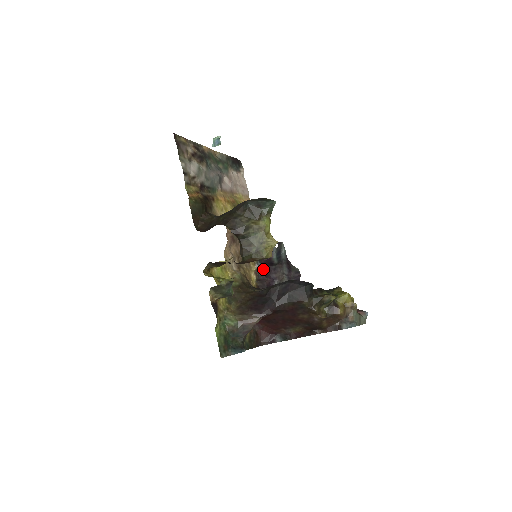
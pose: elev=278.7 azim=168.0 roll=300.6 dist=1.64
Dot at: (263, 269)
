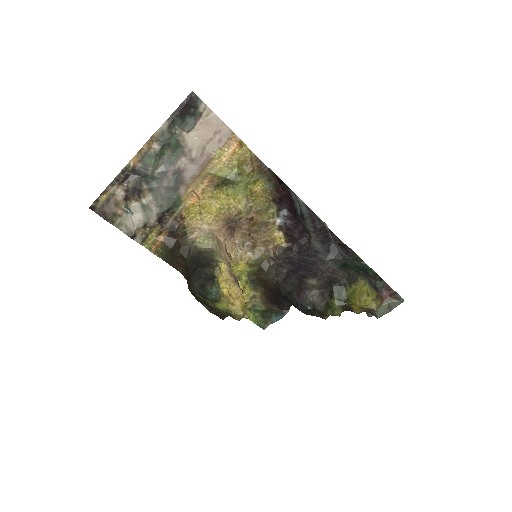
Dot at: (288, 220)
